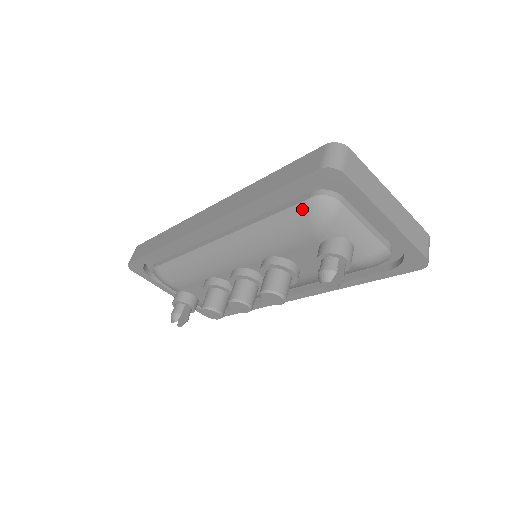
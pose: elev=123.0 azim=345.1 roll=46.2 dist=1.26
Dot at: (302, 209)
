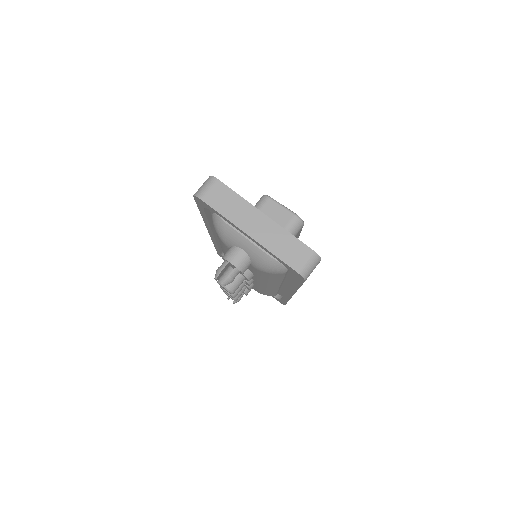
Dot at: occluded
